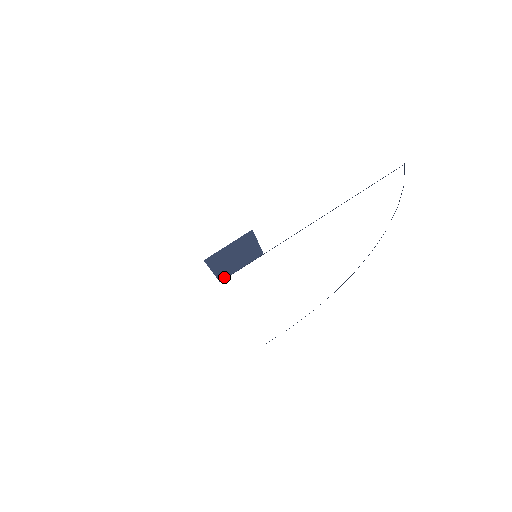
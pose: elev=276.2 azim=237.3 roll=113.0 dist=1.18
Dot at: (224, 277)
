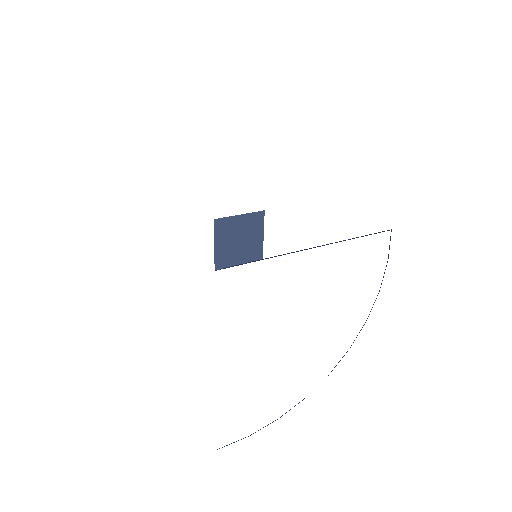
Dot at: (220, 266)
